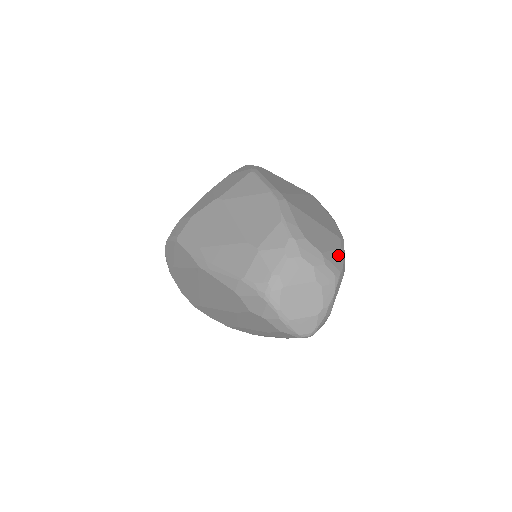
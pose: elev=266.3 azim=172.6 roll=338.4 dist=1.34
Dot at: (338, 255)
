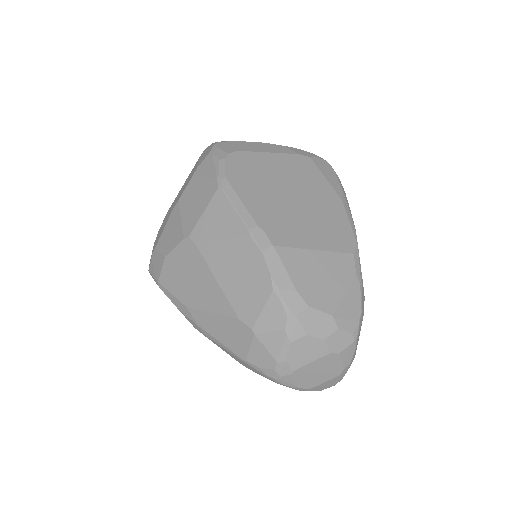
Dot at: (353, 294)
